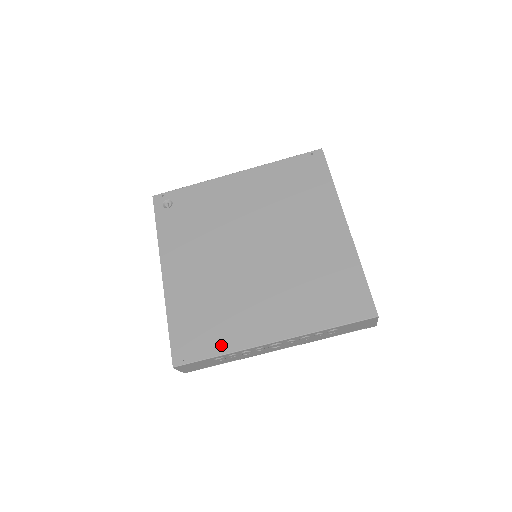
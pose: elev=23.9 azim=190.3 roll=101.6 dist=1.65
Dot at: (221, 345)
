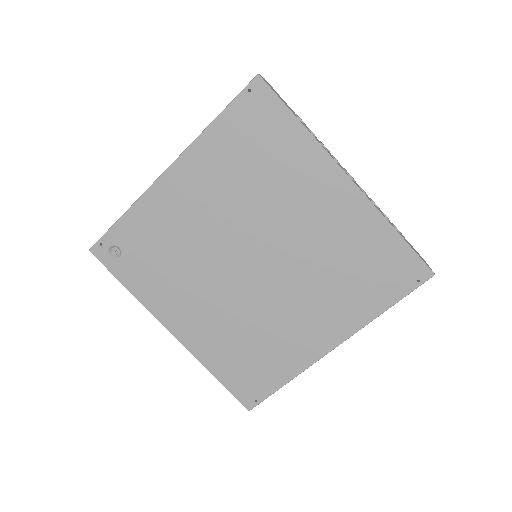
Dot at: (282, 374)
